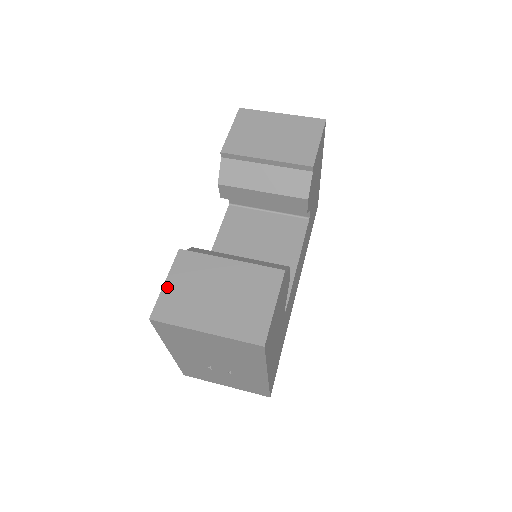
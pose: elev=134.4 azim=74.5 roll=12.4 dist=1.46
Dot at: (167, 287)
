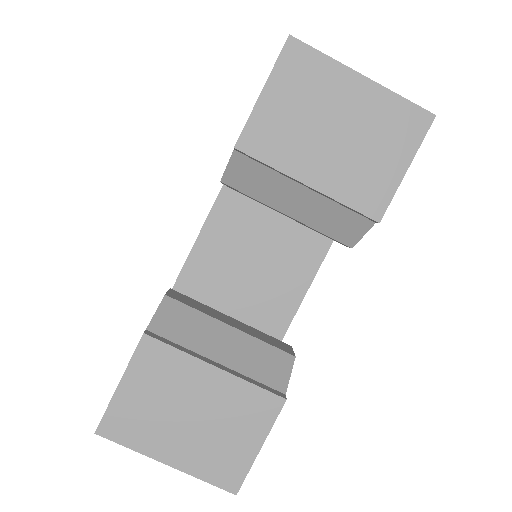
Dot at: (121, 392)
